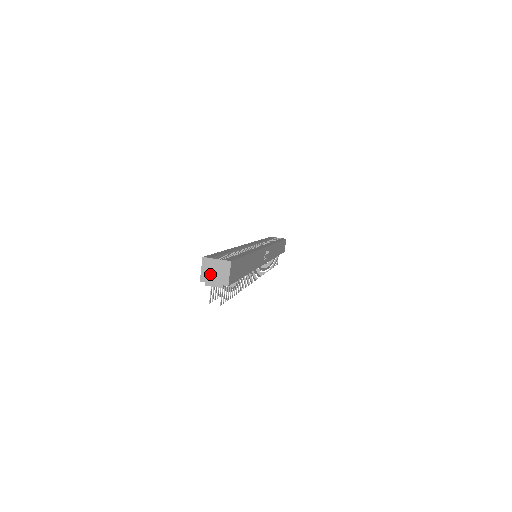
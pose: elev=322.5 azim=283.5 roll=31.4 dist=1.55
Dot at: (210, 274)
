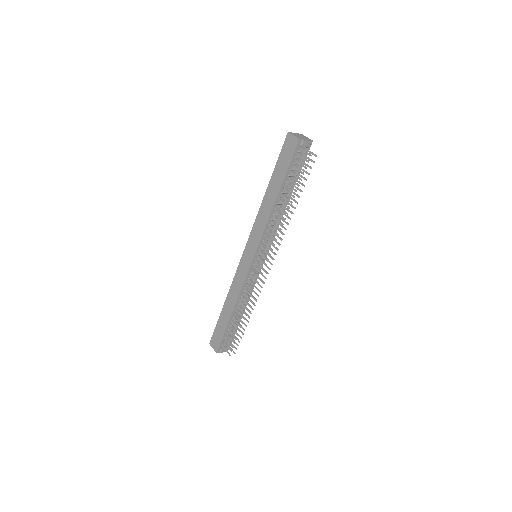
Dot at: (300, 137)
